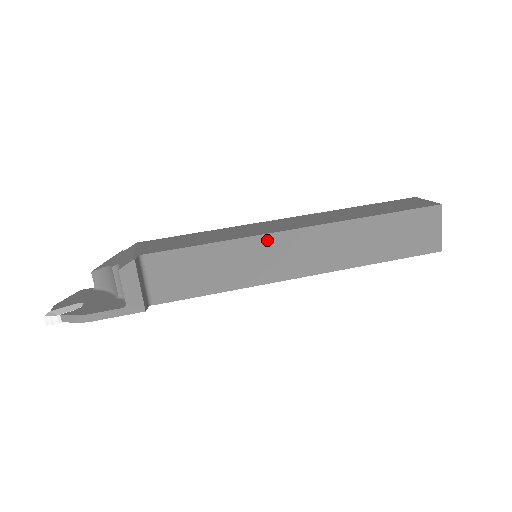
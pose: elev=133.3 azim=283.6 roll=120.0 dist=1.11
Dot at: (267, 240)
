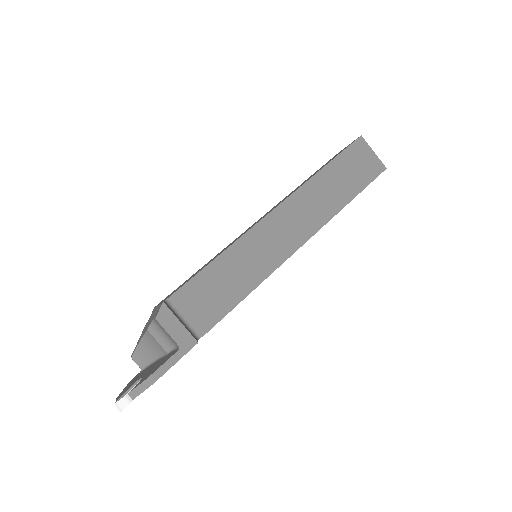
Dot at: (256, 232)
